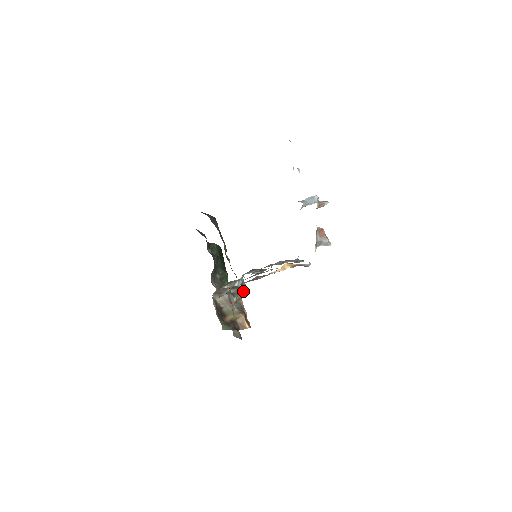
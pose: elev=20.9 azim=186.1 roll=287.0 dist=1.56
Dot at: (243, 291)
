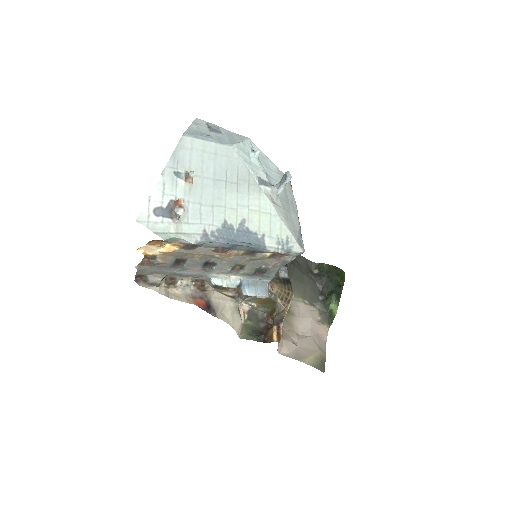
Dot at: (242, 294)
